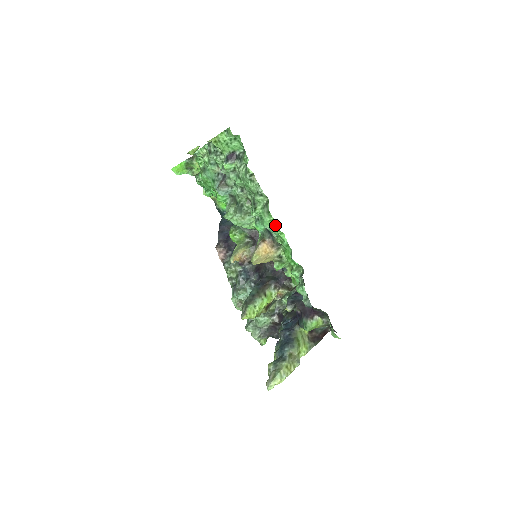
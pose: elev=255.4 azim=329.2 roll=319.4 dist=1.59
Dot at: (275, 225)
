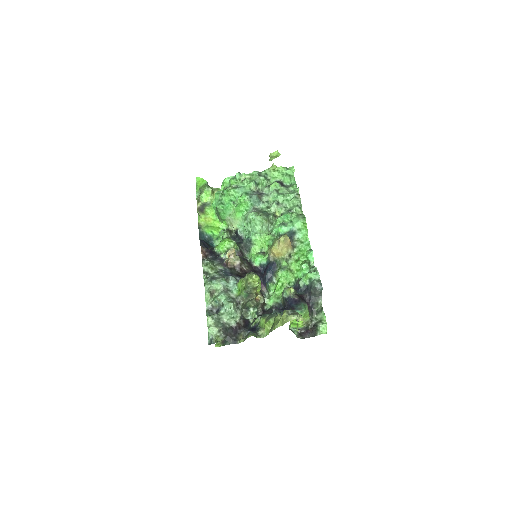
Dot at: (305, 227)
